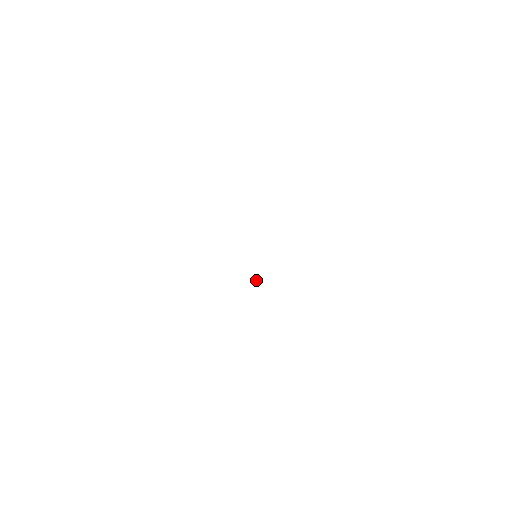
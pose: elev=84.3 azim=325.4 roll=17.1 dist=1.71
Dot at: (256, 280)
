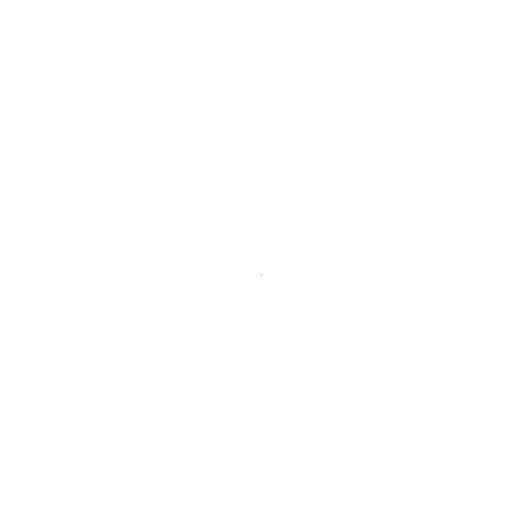
Dot at: occluded
